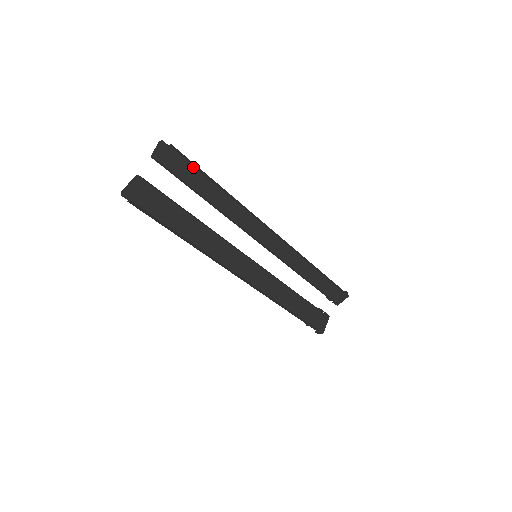
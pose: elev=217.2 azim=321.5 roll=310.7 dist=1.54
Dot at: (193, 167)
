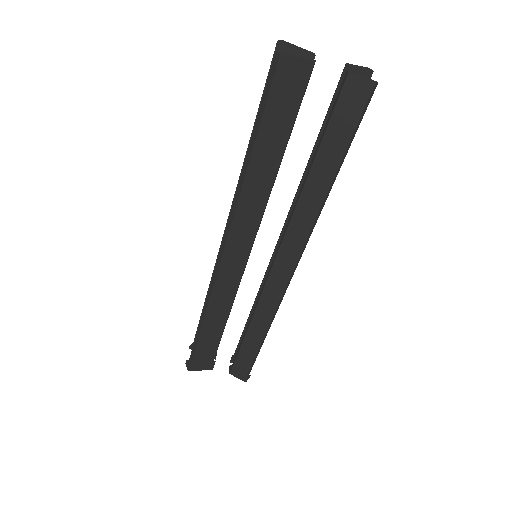
Dot at: (354, 127)
